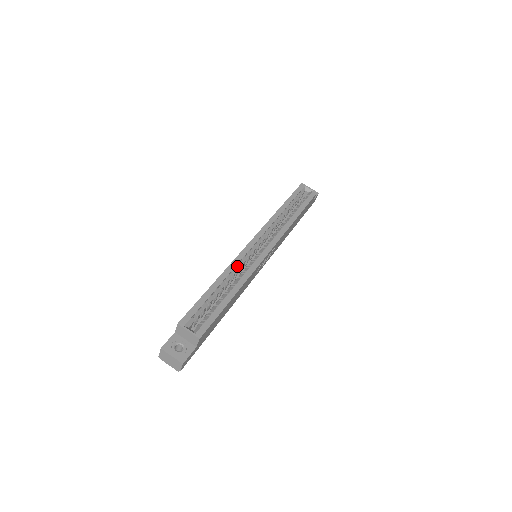
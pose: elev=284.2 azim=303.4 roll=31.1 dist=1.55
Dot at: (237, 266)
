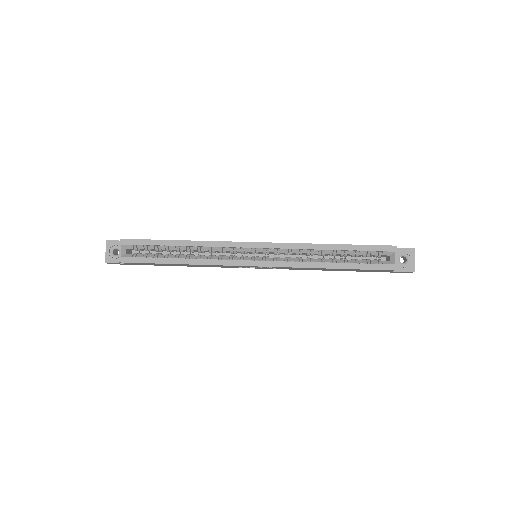
Dot at: (214, 248)
